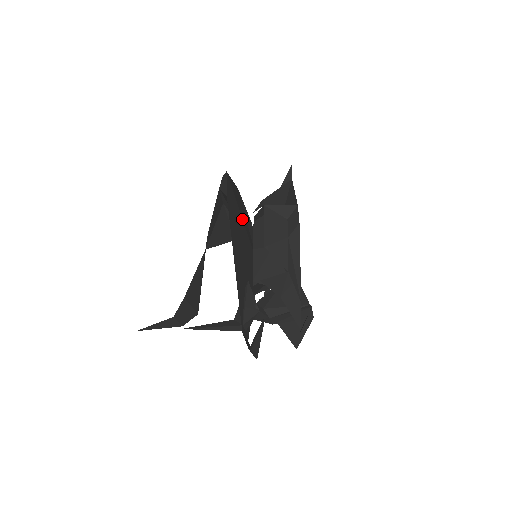
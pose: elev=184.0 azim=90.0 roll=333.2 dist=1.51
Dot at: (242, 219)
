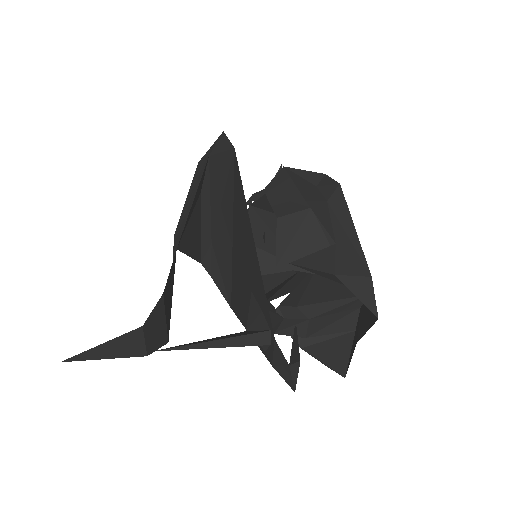
Dot at: occluded
